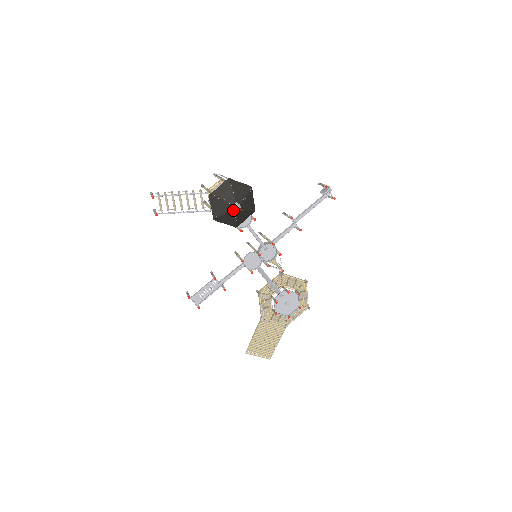
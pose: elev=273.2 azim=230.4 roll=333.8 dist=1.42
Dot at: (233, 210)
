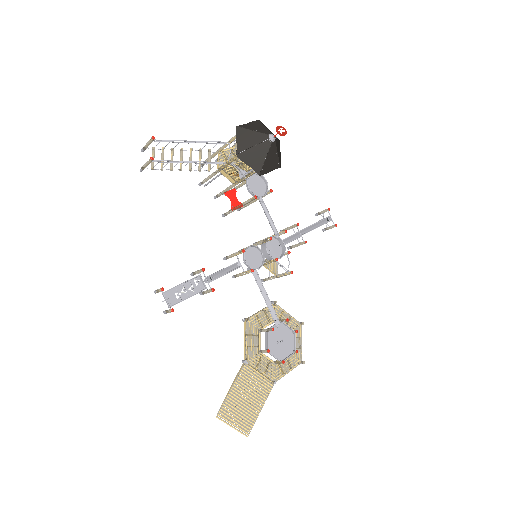
Dot at: (267, 141)
